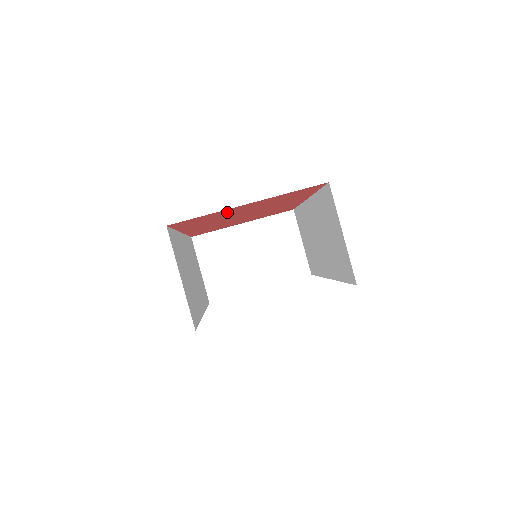
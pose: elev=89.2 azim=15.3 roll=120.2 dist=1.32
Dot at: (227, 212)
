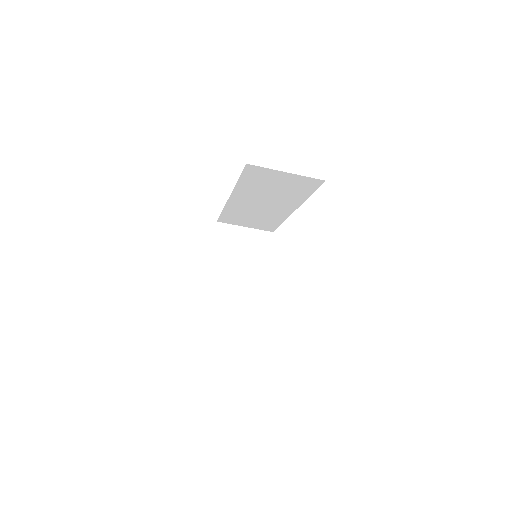
Dot at: occluded
